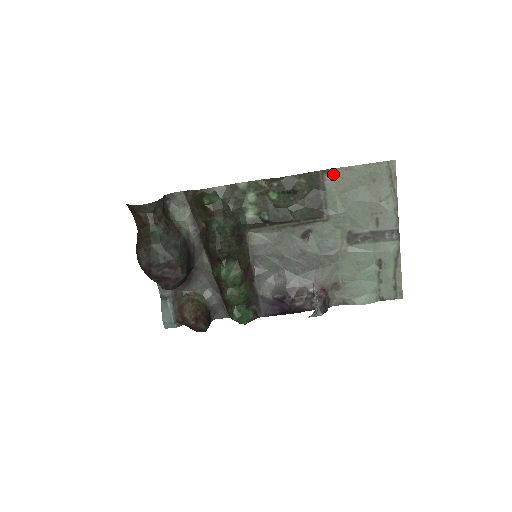
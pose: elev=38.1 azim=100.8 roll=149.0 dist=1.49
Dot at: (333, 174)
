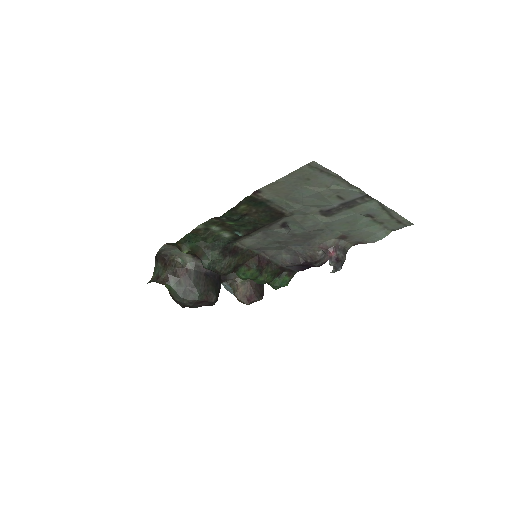
Dot at: (265, 190)
